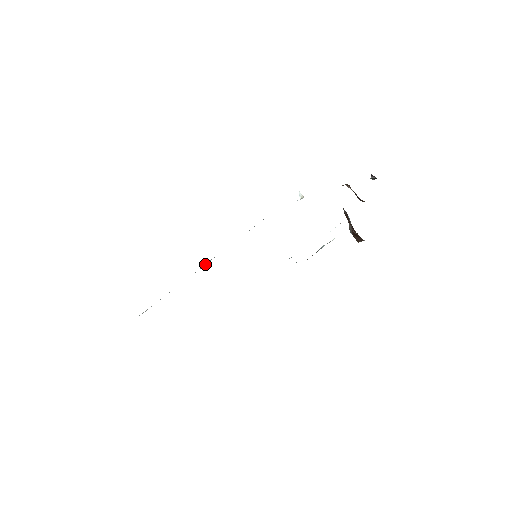
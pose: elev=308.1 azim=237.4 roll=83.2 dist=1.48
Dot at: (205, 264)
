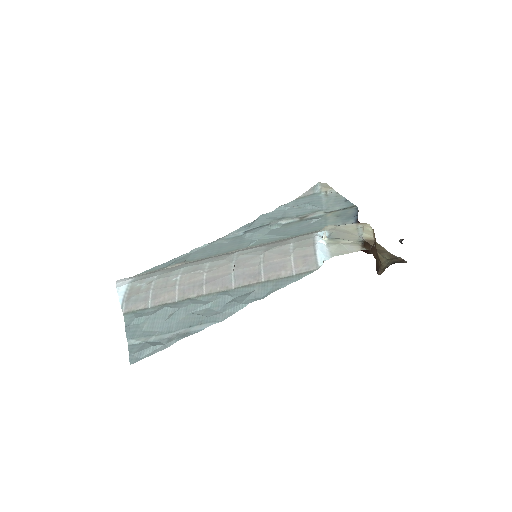
Dot at: (209, 291)
